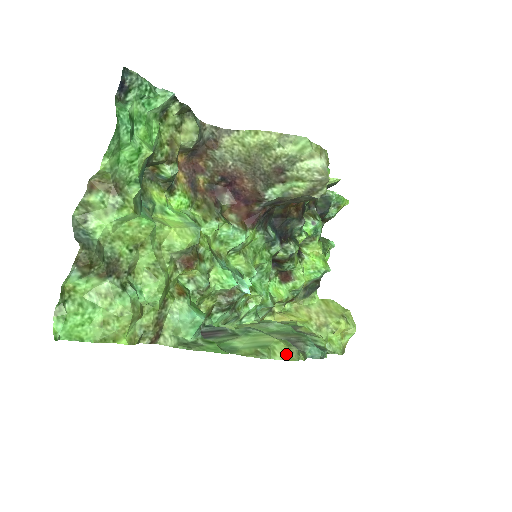
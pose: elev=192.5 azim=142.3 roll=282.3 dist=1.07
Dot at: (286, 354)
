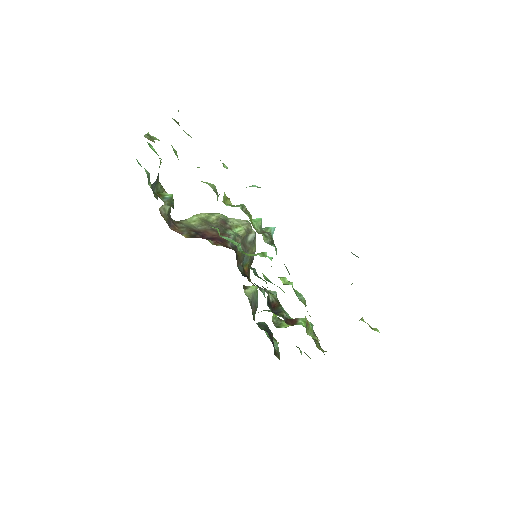
Dot at: occluded
